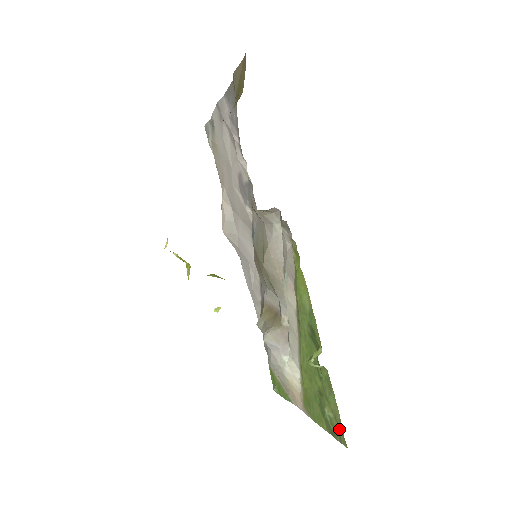
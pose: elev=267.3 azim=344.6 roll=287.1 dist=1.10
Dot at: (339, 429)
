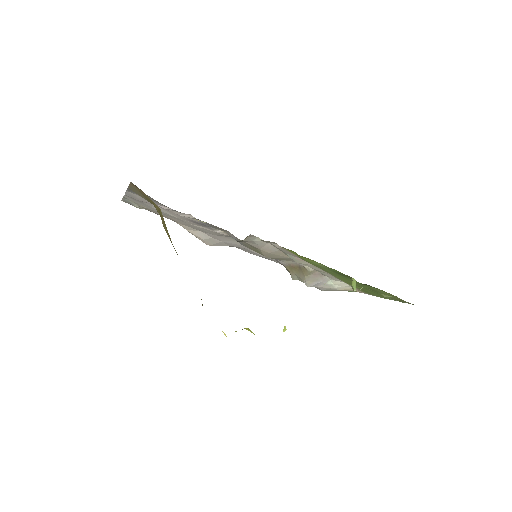
Dot at: (401, 300)
